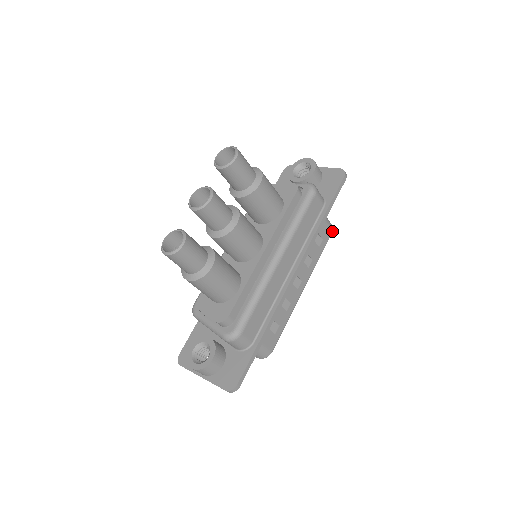
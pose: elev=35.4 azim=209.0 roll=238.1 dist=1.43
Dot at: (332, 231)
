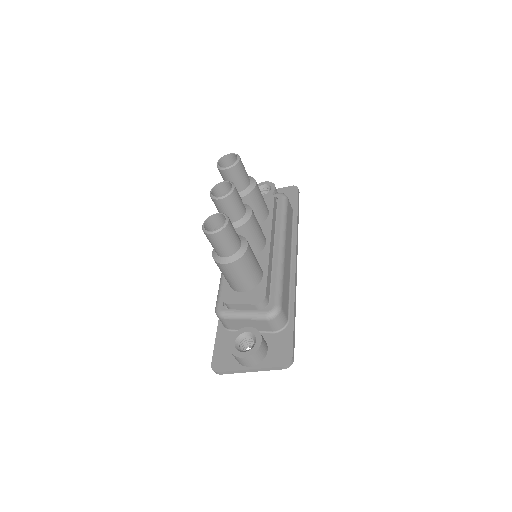
Dot at: occluded
